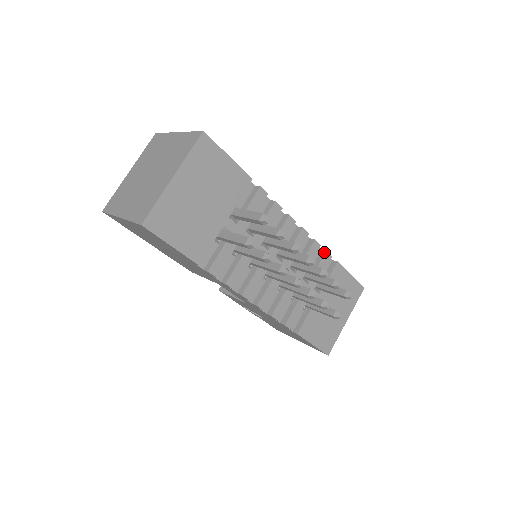
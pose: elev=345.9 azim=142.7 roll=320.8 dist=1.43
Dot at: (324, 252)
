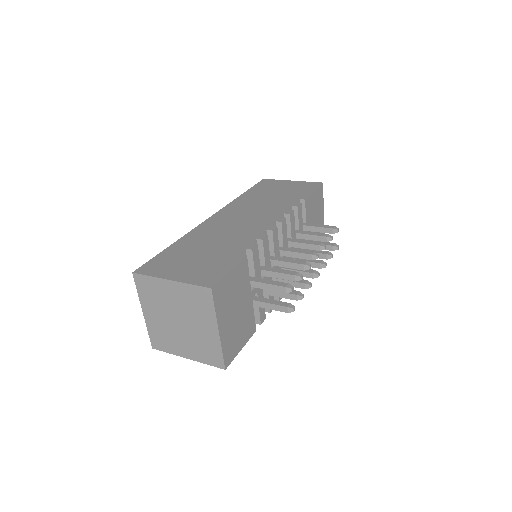
Dot at: (296, 208)
